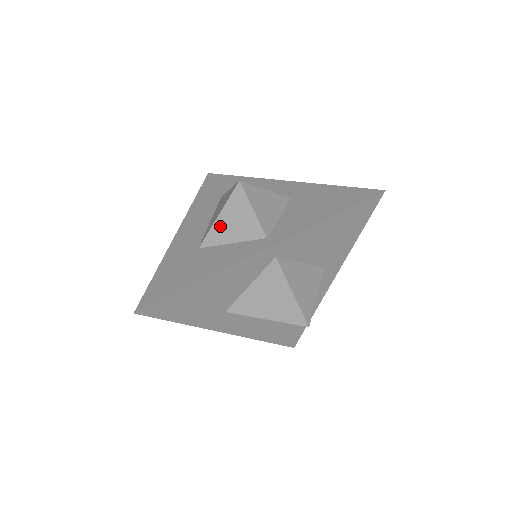
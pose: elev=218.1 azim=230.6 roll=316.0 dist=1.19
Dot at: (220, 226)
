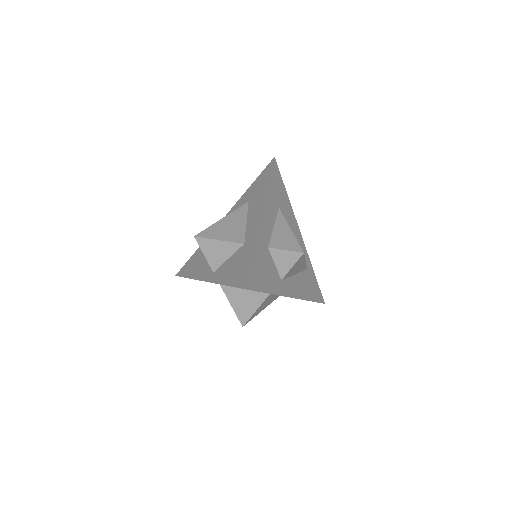
Dot at: occluded
